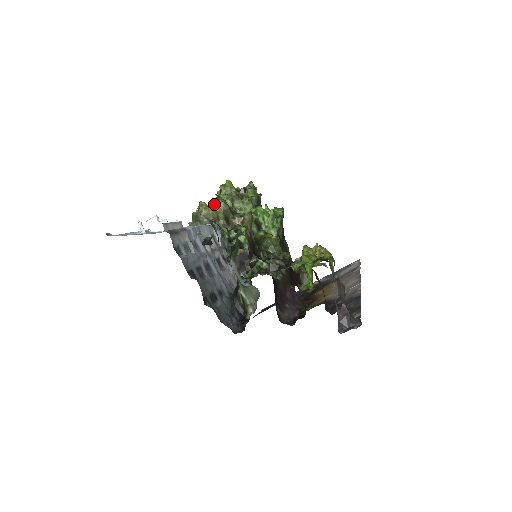
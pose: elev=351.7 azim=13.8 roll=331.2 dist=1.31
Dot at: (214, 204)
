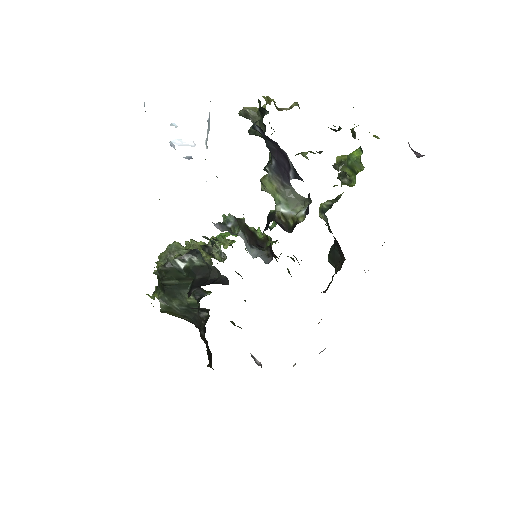
Dot at: occluded
